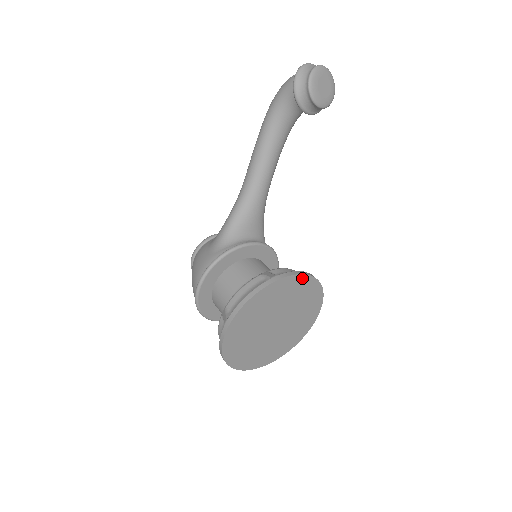
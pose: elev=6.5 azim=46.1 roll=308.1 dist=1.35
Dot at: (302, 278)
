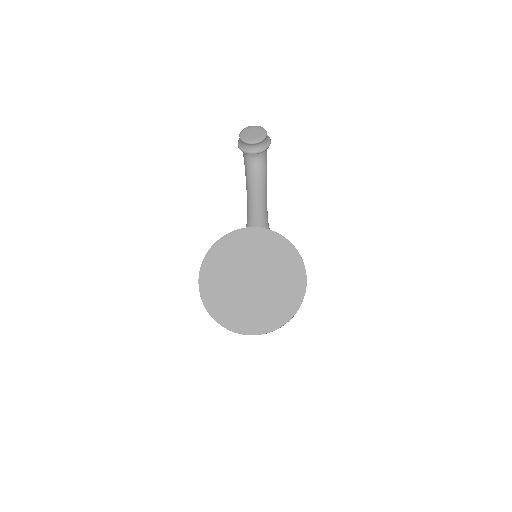
Dot at: (251, 231)
